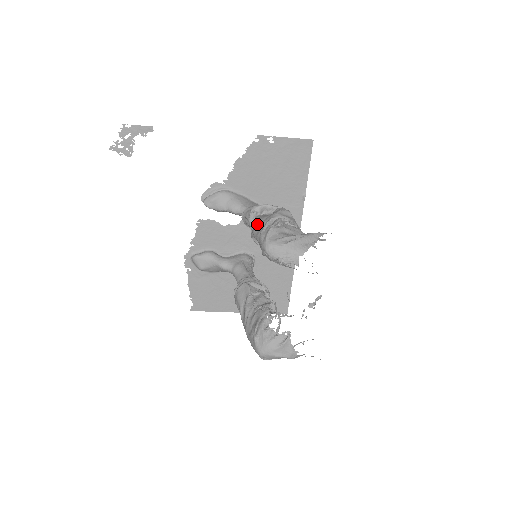
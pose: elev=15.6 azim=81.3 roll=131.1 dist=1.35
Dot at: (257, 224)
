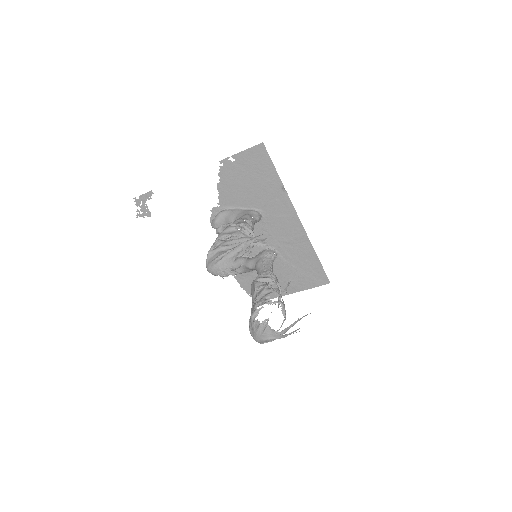
Dot at: occluded
